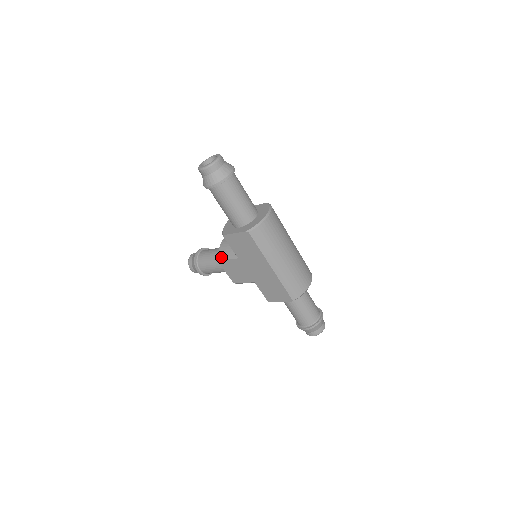
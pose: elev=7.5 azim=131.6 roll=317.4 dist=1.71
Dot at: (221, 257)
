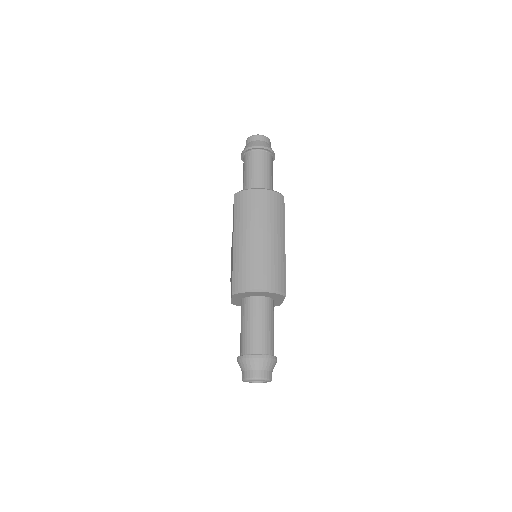
Dot at: occluded
